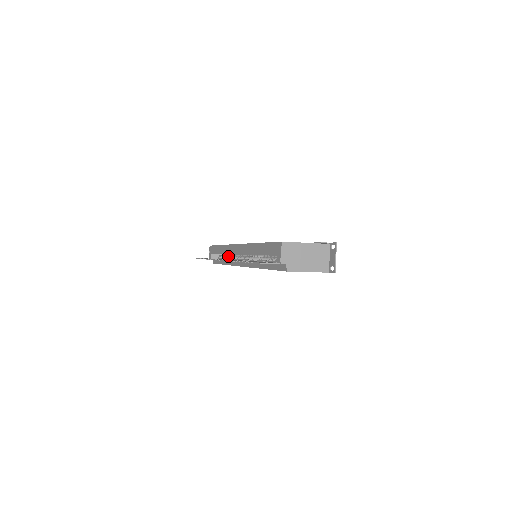
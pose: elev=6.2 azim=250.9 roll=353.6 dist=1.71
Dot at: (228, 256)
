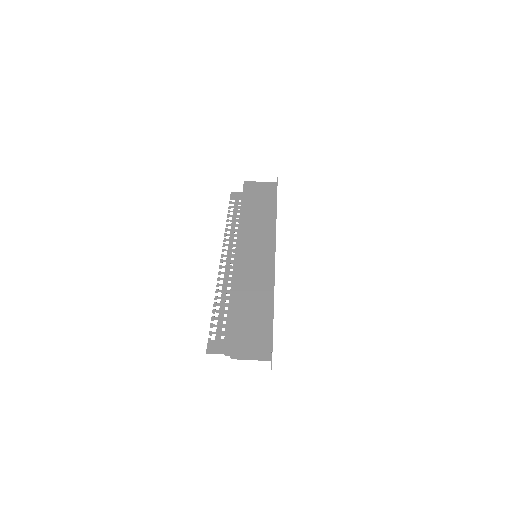
Dot at: occluded
